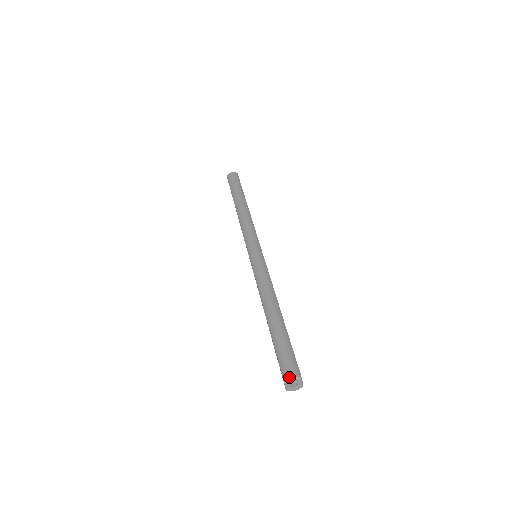
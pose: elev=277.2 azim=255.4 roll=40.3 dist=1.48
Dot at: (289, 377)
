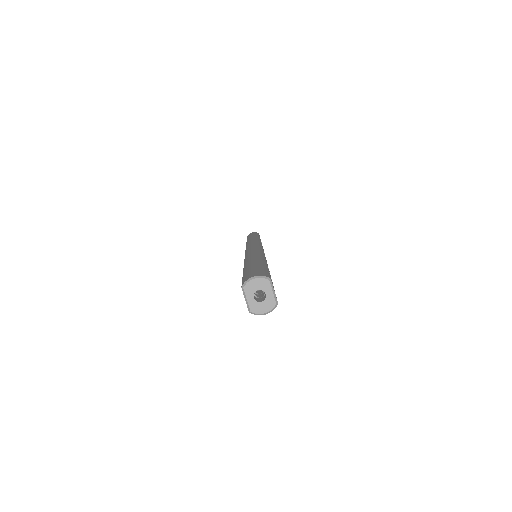
Dot at: (249, 277)
